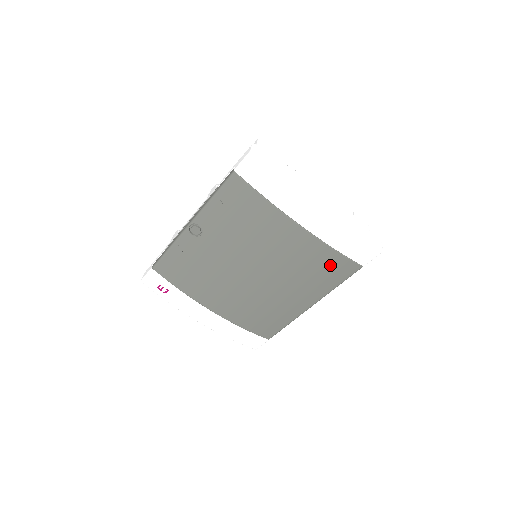
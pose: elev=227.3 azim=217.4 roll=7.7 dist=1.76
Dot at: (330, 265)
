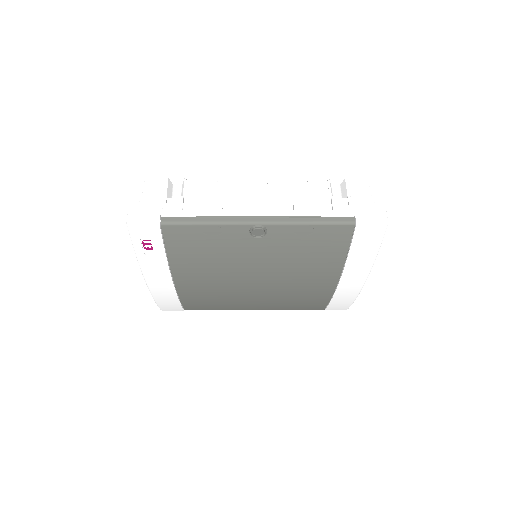
Dot at: (312, 303)
